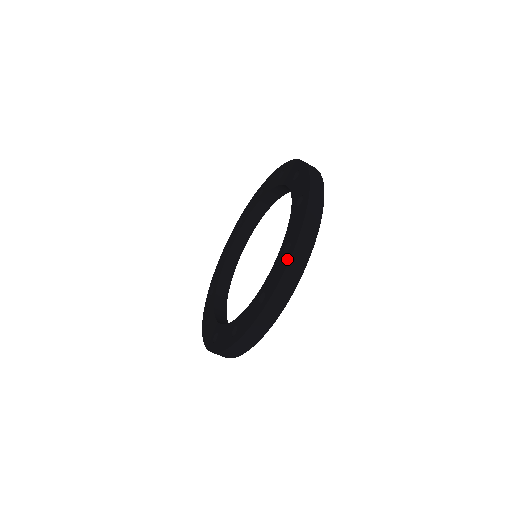
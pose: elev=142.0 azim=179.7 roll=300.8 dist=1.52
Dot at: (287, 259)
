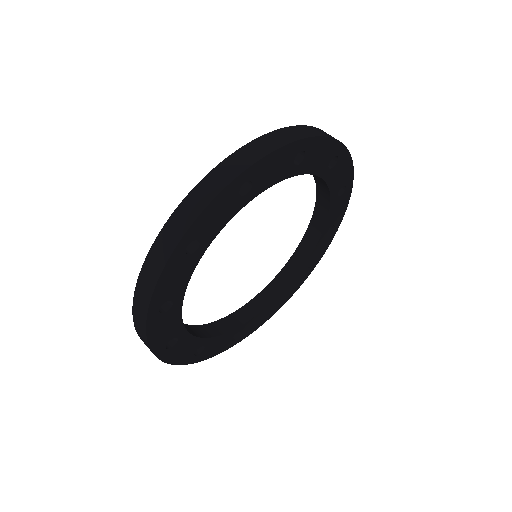
Dot at: occluded
